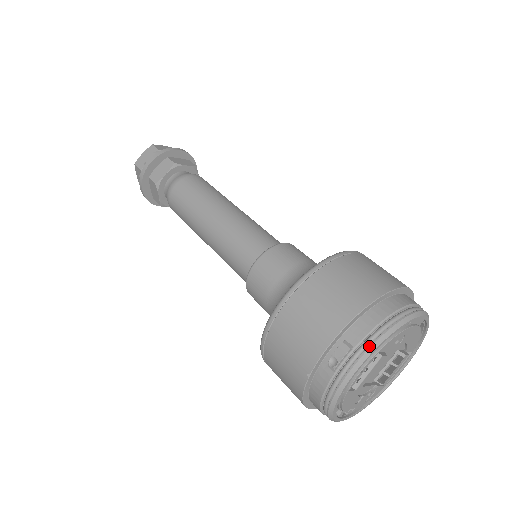
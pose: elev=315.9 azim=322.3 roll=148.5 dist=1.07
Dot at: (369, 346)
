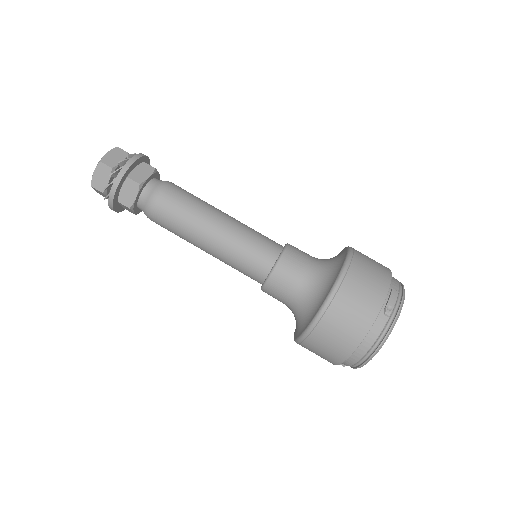
Dot at: occluded
